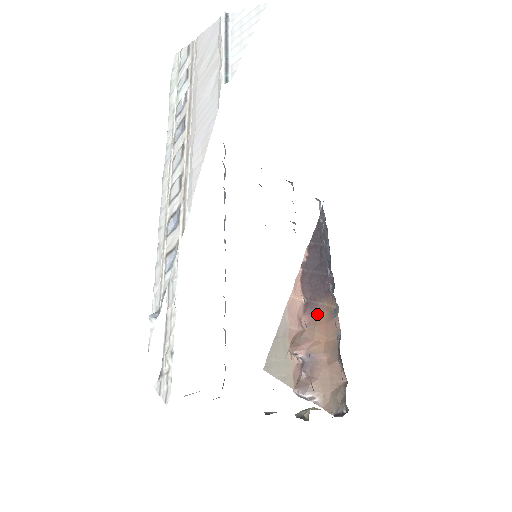
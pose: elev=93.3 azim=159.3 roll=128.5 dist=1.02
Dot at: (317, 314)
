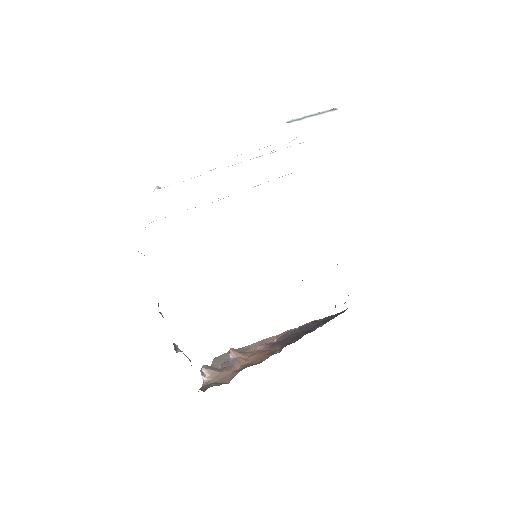
Dot at: (268, 350)
